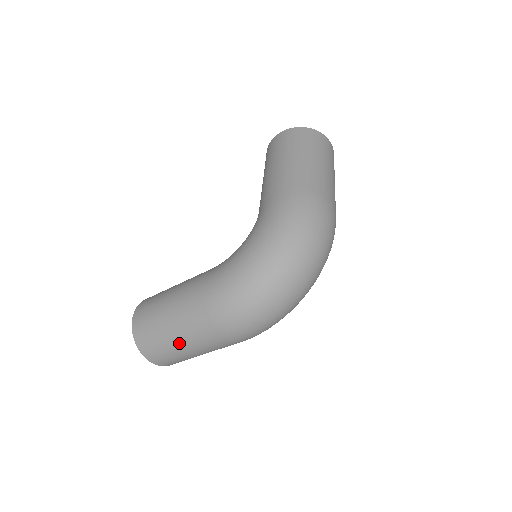
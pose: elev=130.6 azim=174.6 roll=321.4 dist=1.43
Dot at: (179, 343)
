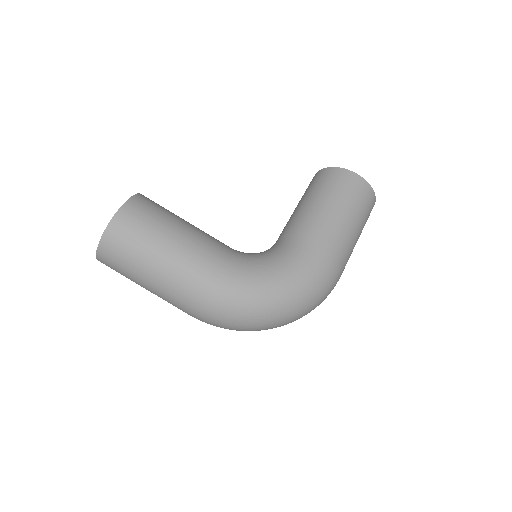
Dot at: (147, 281)
